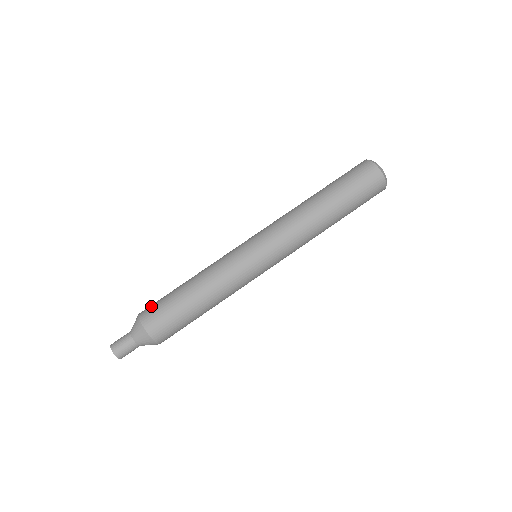
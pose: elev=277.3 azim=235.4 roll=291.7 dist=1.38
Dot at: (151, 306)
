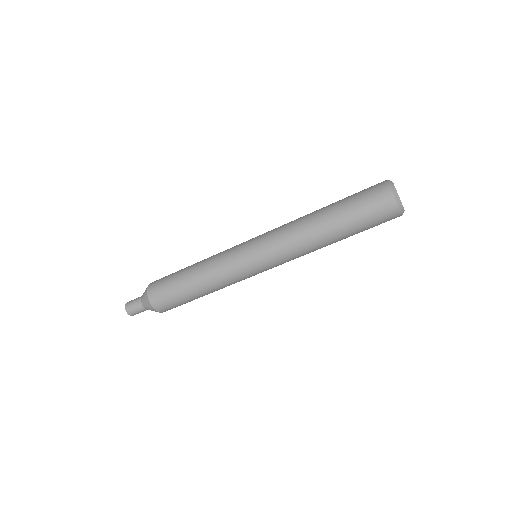
Dot at: (164, 304)
